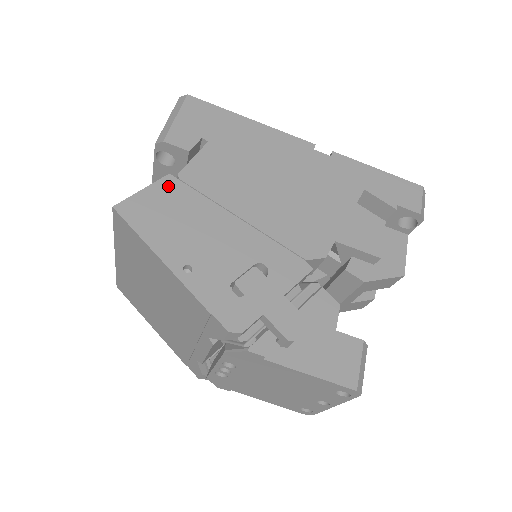
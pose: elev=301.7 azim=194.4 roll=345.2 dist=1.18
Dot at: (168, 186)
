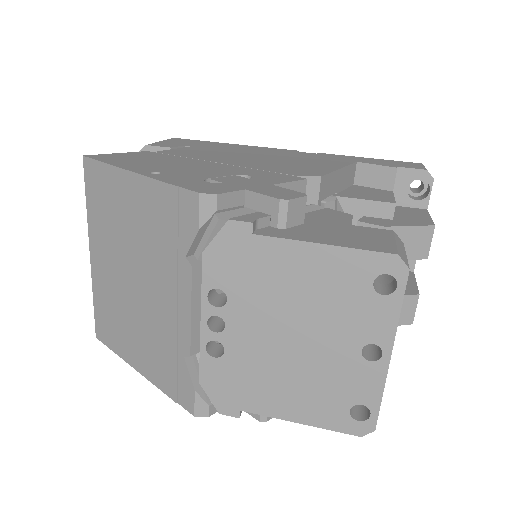
Dot at: (145, 153)
